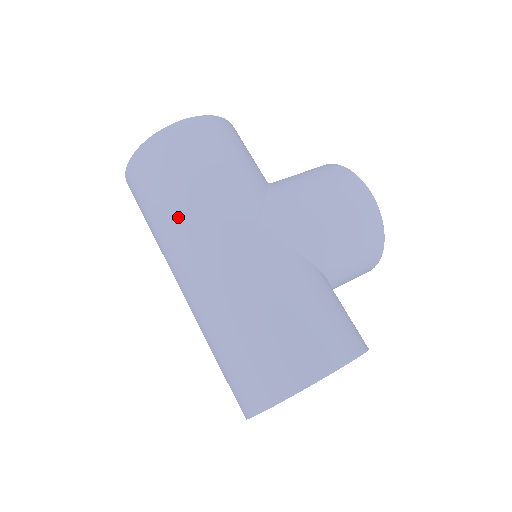
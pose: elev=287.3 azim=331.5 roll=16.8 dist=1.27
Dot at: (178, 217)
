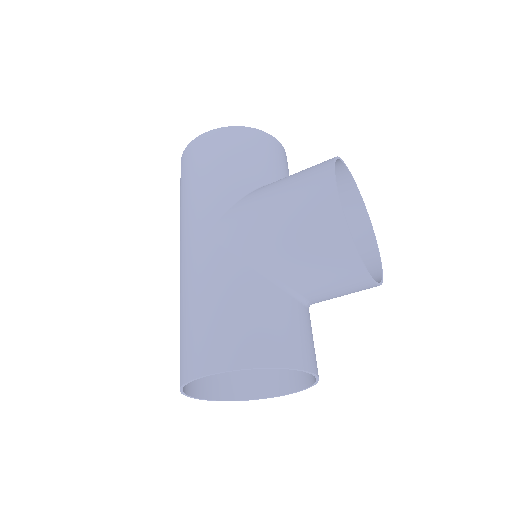
Dot at: (180, 220)
